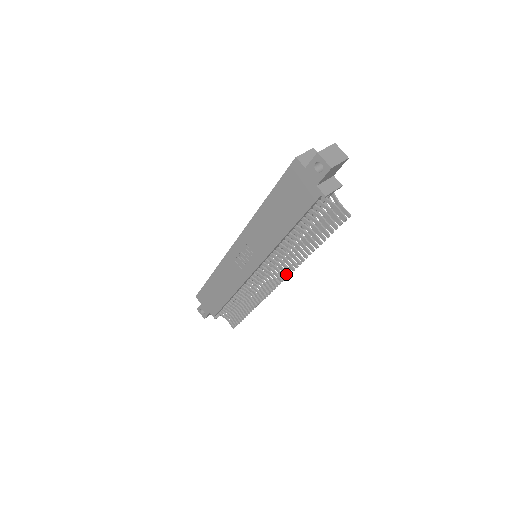
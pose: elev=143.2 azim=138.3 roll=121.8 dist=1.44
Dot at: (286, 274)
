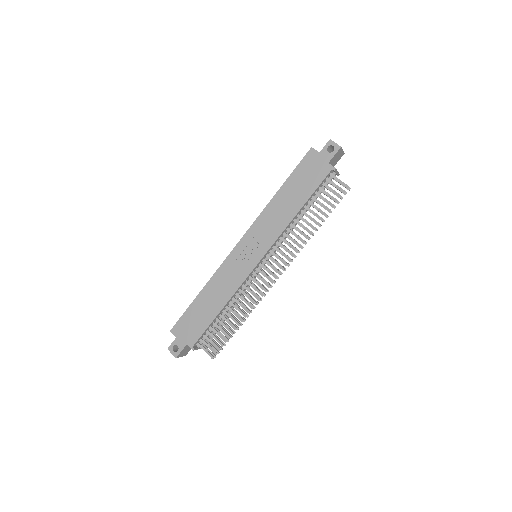
Dot at: (290, 259)
